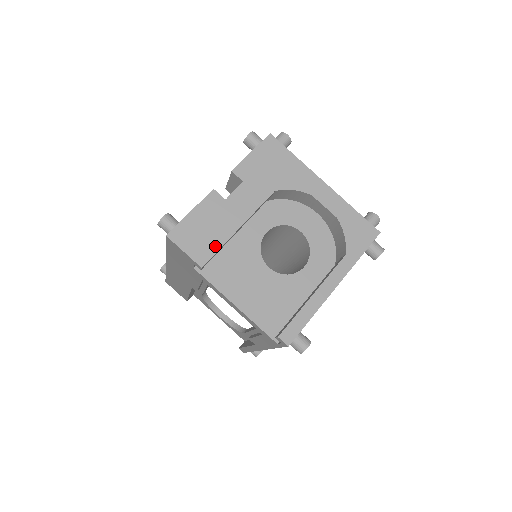
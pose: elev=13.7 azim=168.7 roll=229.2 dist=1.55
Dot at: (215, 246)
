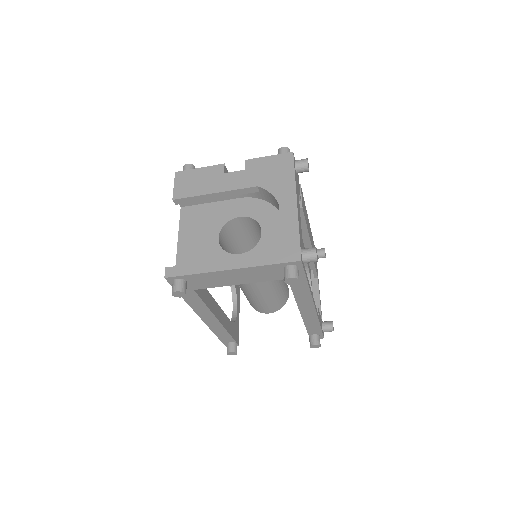
Dot at: (191, 194)
